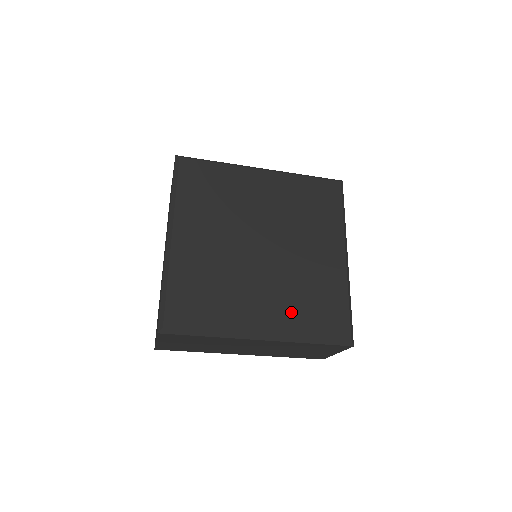
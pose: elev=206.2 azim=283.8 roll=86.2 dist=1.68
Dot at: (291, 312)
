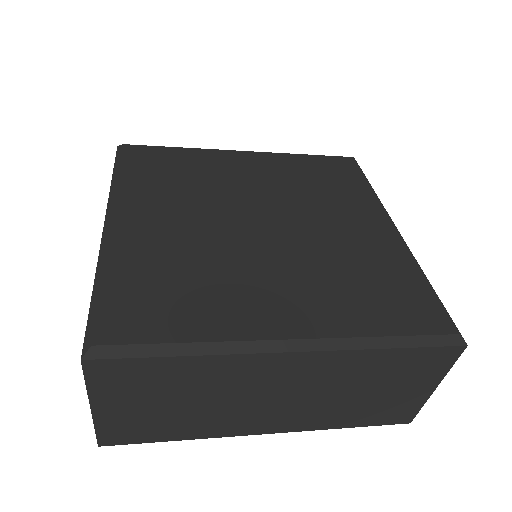
Dot at: (335, 301)
